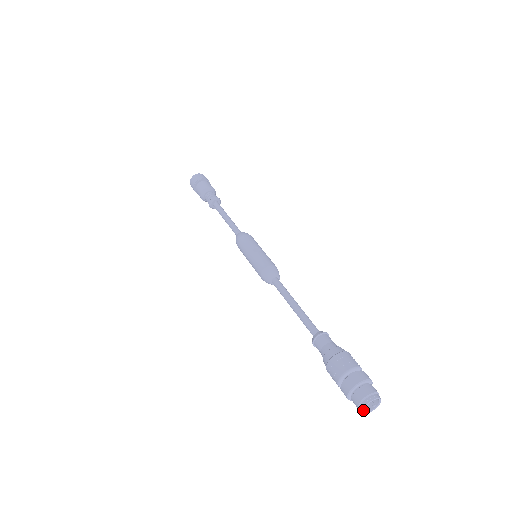
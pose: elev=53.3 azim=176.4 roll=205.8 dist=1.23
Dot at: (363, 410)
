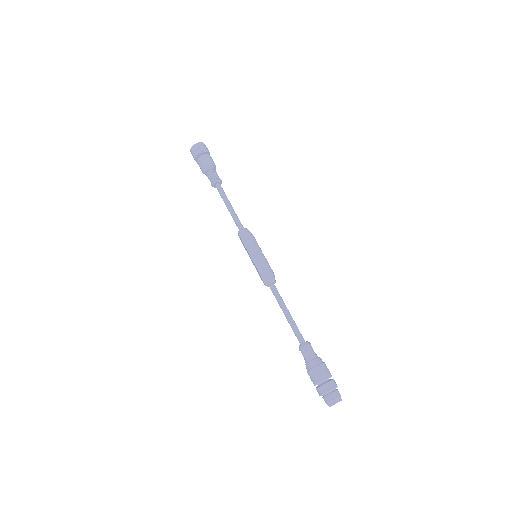
Dot at: occluded
